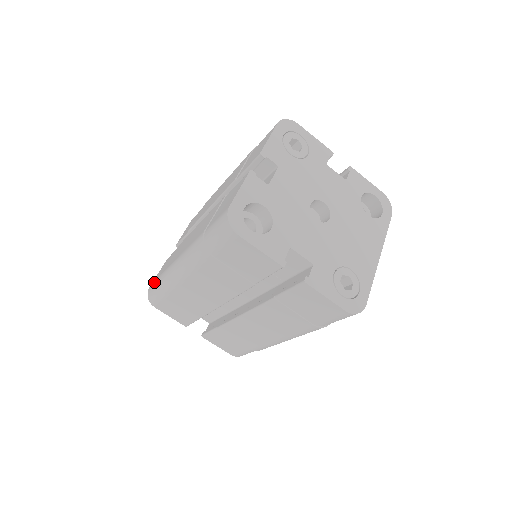
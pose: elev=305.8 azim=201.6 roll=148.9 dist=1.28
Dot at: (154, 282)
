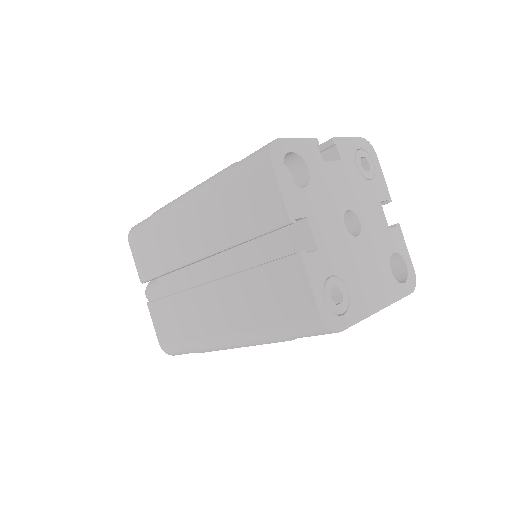
Dot at: occluded
